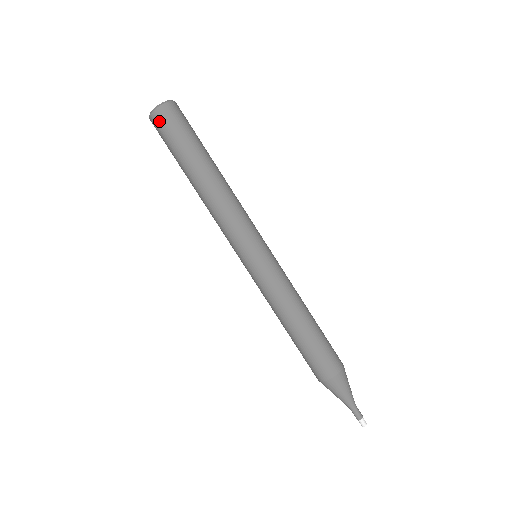
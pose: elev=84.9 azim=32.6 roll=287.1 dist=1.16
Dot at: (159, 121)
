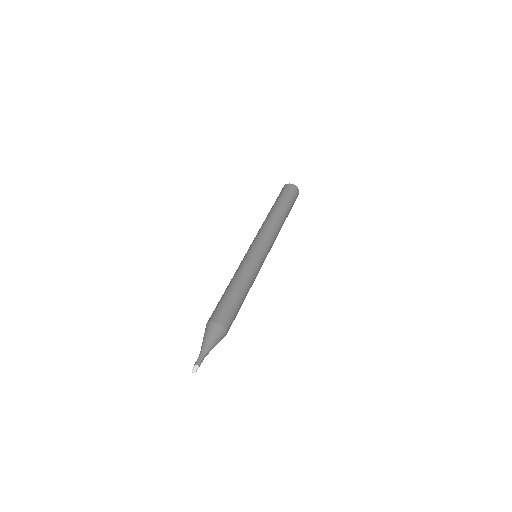
Dot at: (294, 189)
